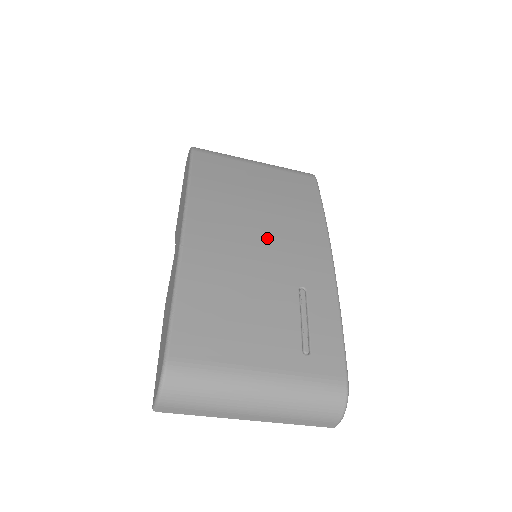
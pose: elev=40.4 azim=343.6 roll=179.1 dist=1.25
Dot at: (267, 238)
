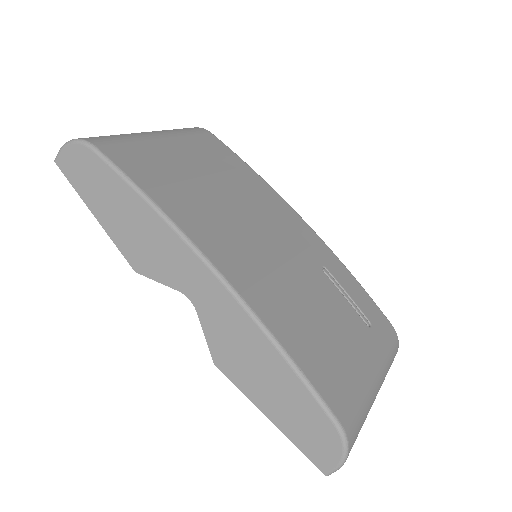
Dot at: (266, 232)
